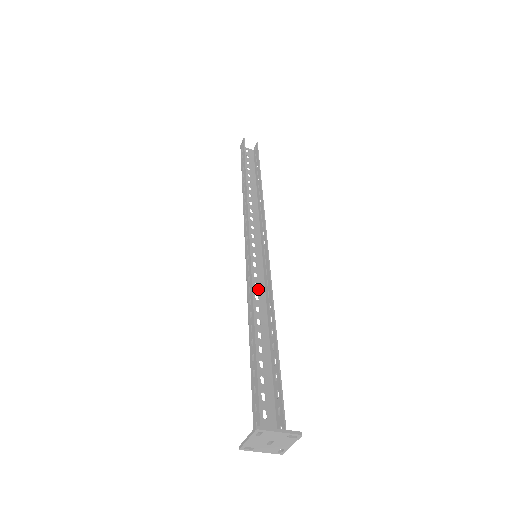
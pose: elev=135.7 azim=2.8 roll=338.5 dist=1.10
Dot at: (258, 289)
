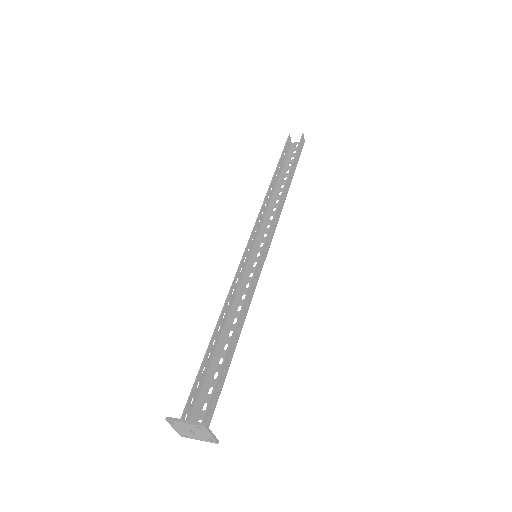
Dot at: occluded
